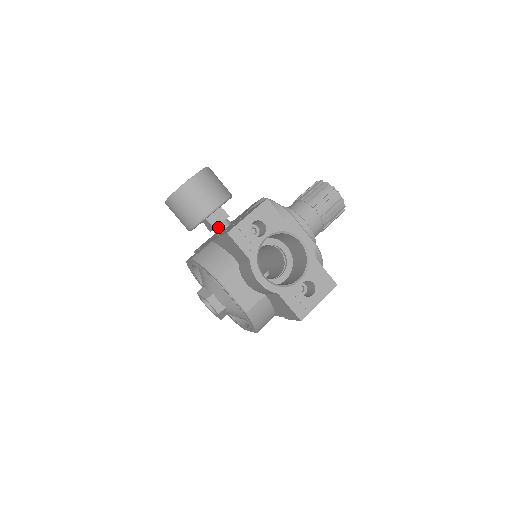
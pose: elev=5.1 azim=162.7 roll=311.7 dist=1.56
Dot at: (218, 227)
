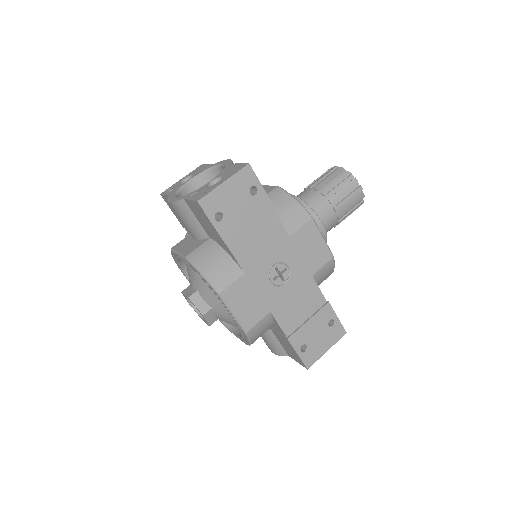
Dot at: occluded
